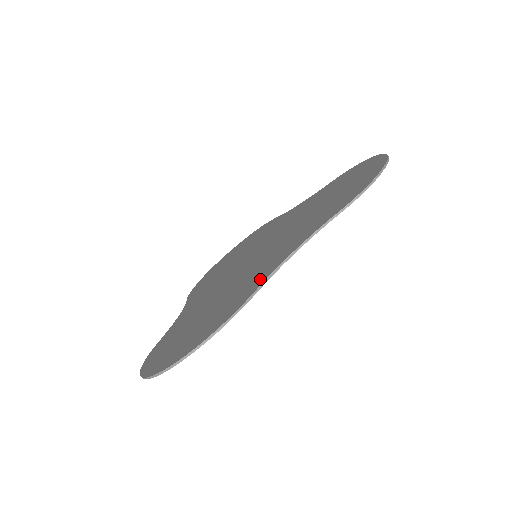
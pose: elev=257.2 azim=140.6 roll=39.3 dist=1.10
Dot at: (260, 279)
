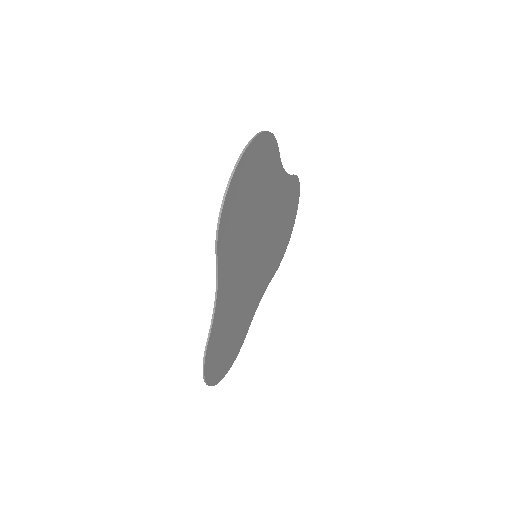
Dot at: (275, 169)
